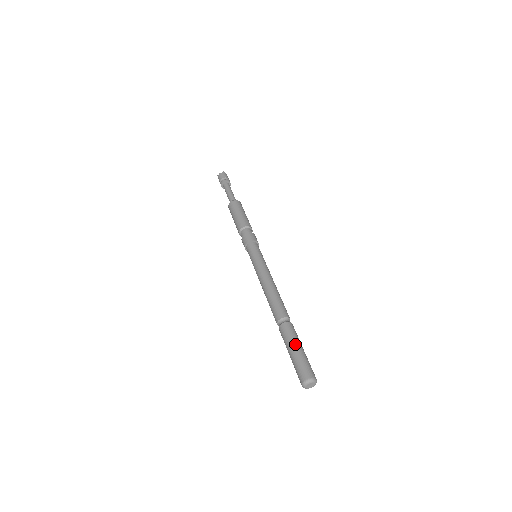
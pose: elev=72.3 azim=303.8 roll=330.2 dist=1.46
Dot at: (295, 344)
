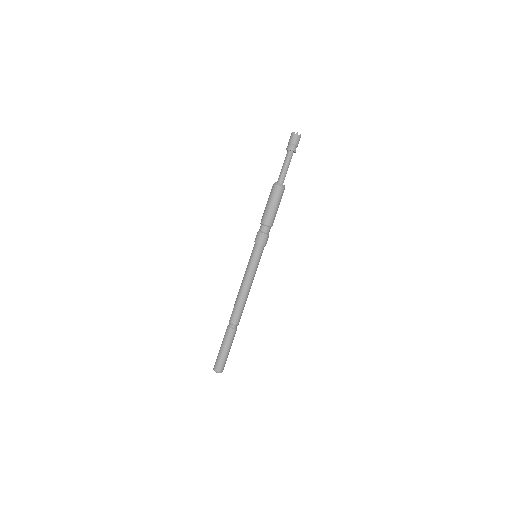
Dot at: (229, 347)
